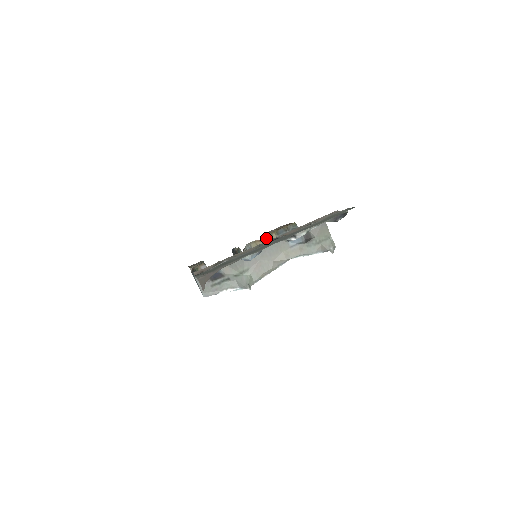
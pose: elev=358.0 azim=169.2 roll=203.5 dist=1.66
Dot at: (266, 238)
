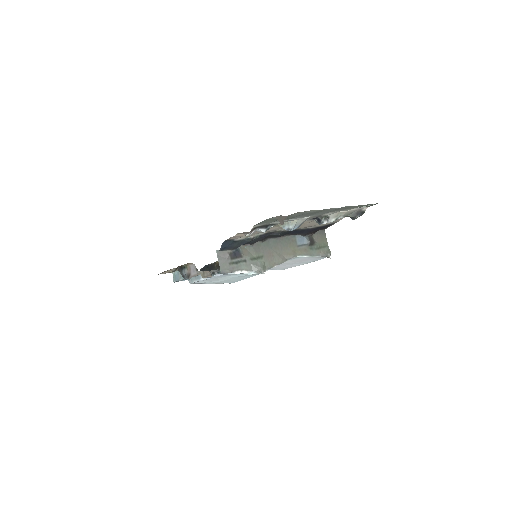
Dot at: occluded
